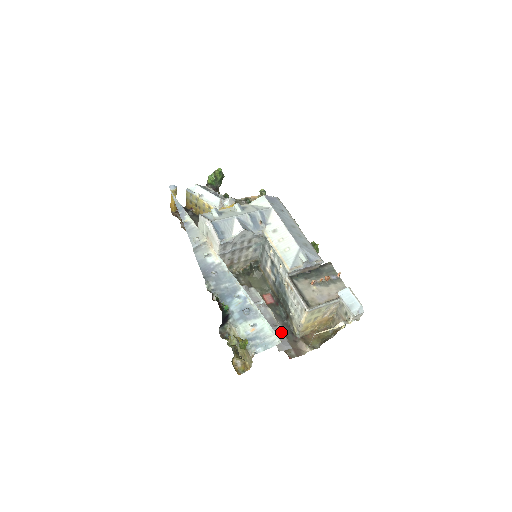
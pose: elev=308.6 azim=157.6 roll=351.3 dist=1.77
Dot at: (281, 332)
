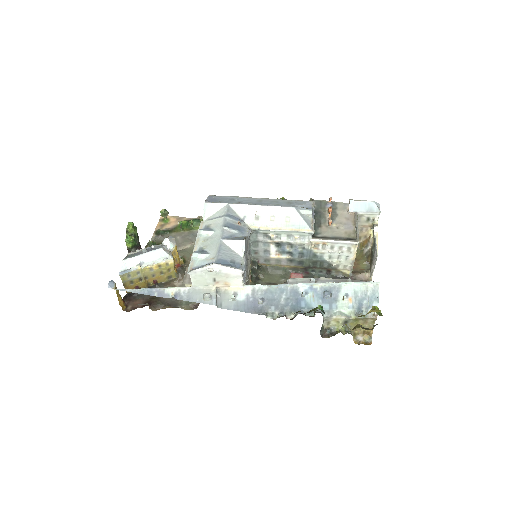
Dot at: (354, 281)
